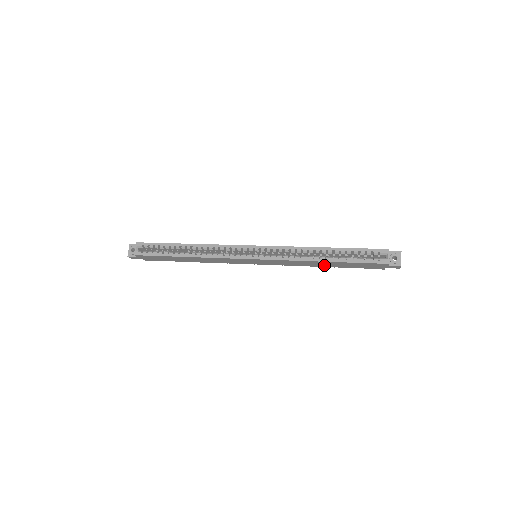
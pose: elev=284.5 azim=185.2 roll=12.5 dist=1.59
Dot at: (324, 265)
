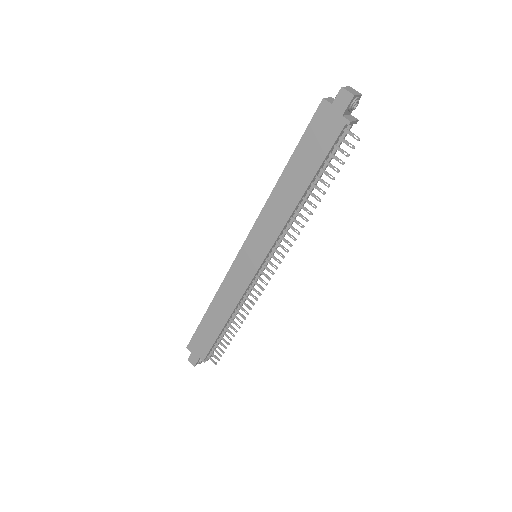
Dot at: (296, 190)
